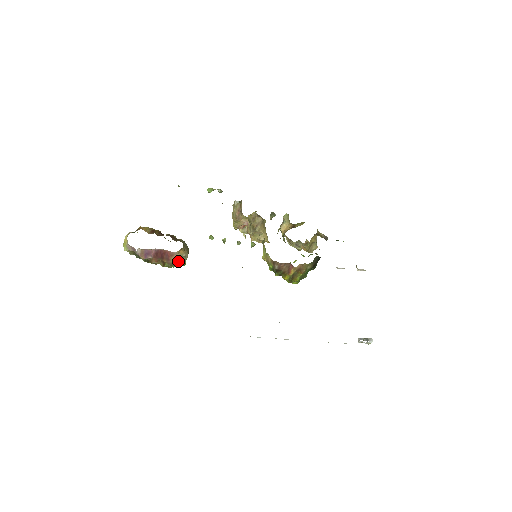
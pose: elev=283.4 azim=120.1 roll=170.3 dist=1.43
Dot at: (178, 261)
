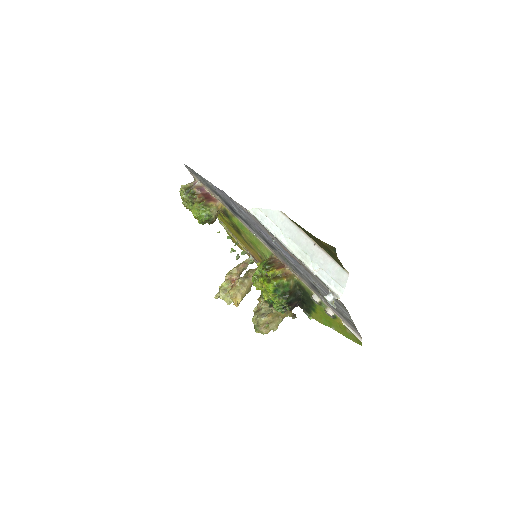
Dot at: (212, 207)
